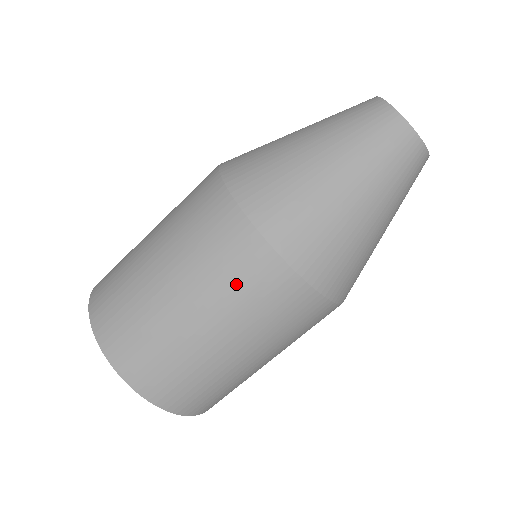
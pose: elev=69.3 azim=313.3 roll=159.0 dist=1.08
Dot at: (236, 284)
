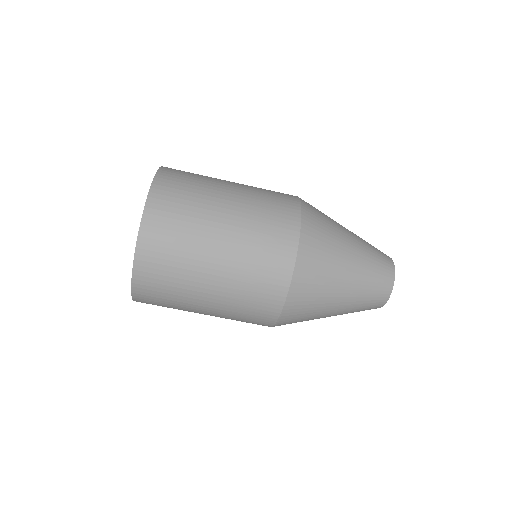
Dot at: (241, 319)
